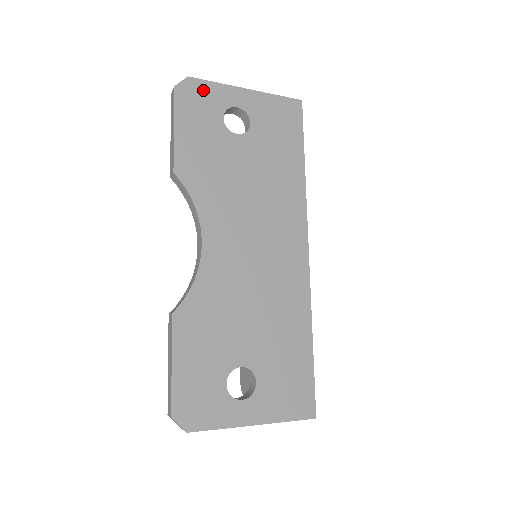
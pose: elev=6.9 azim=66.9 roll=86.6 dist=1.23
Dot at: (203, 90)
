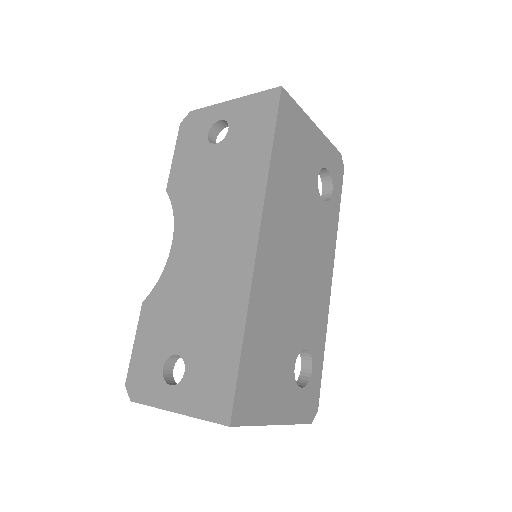
Dot at: (198, 117)
